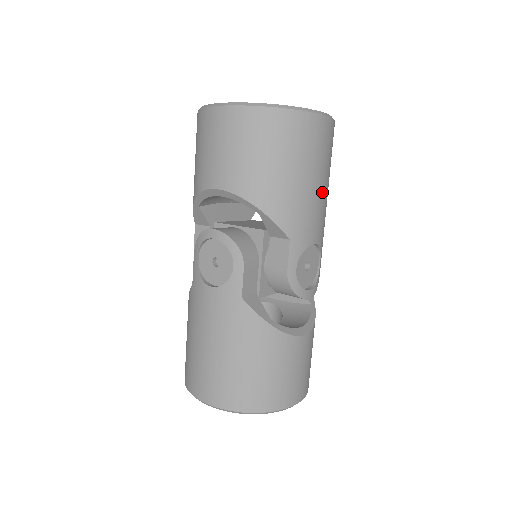
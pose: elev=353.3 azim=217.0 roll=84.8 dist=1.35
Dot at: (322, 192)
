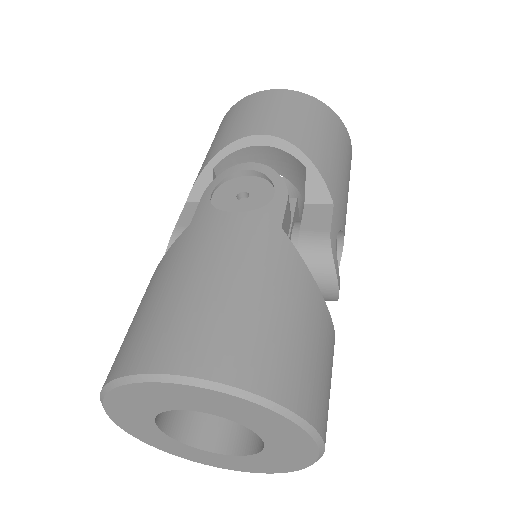
Dot at: occluded
